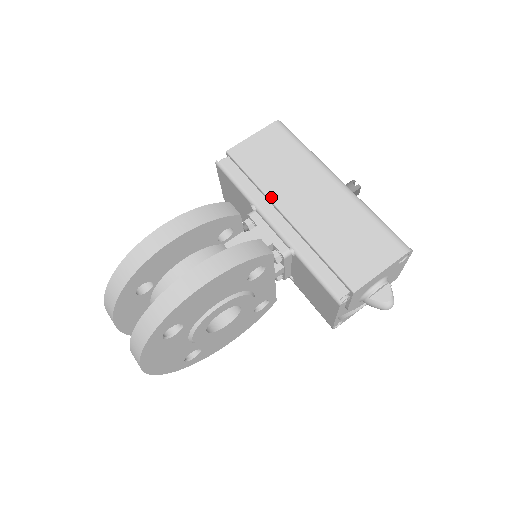
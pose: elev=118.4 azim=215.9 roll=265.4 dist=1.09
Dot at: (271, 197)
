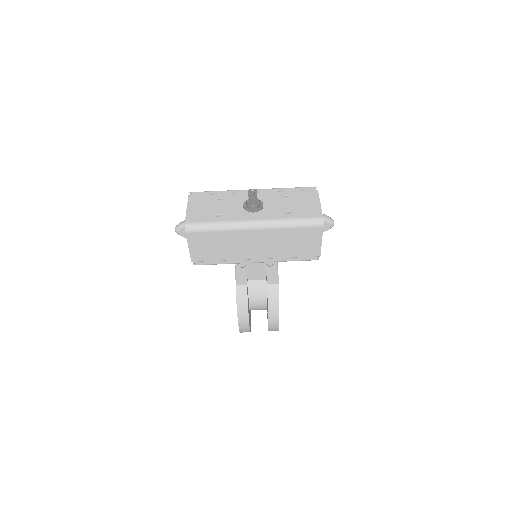
Dot at: (240, 259)
